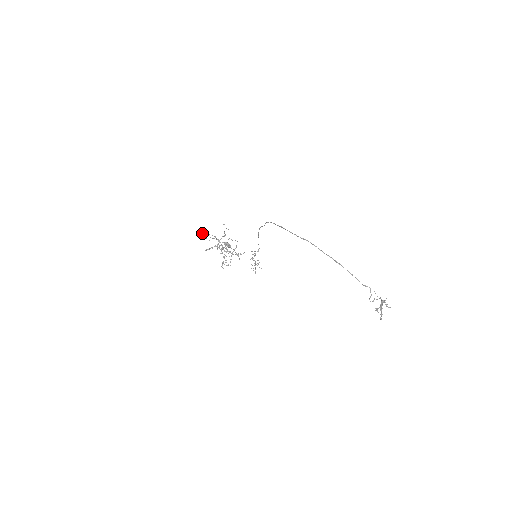
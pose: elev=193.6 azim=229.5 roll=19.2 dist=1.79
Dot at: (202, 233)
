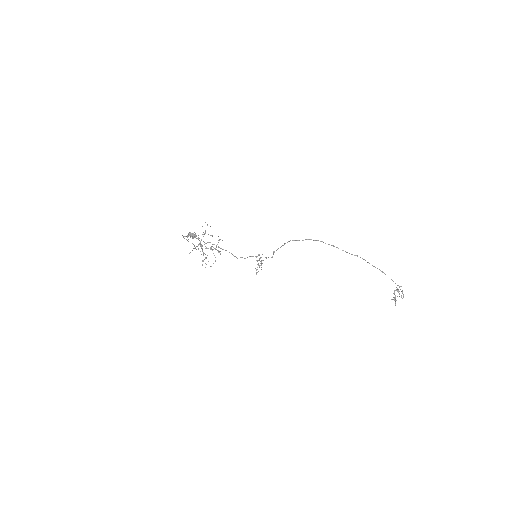
Dot at: (182, 235)
